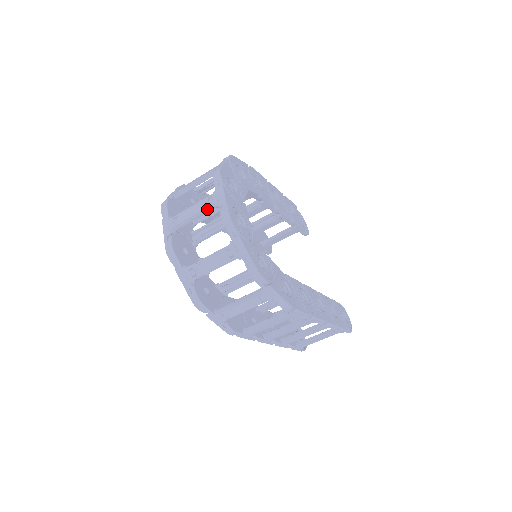
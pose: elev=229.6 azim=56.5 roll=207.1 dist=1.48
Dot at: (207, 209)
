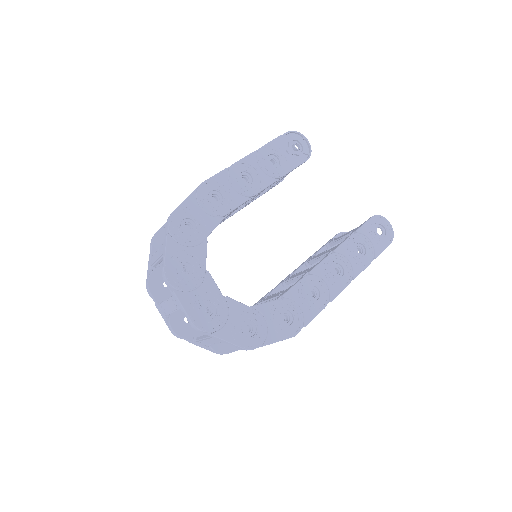
Dot at: (177, 309)
